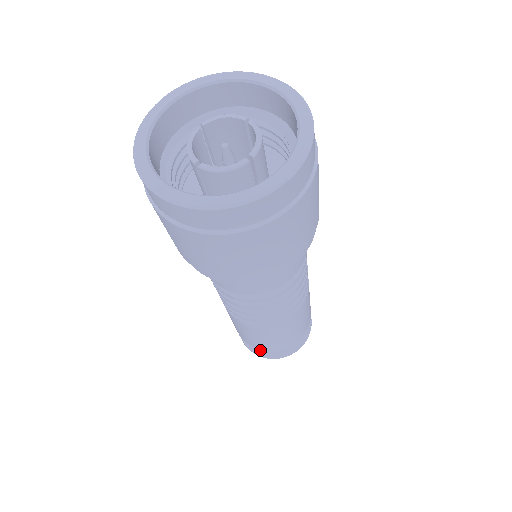
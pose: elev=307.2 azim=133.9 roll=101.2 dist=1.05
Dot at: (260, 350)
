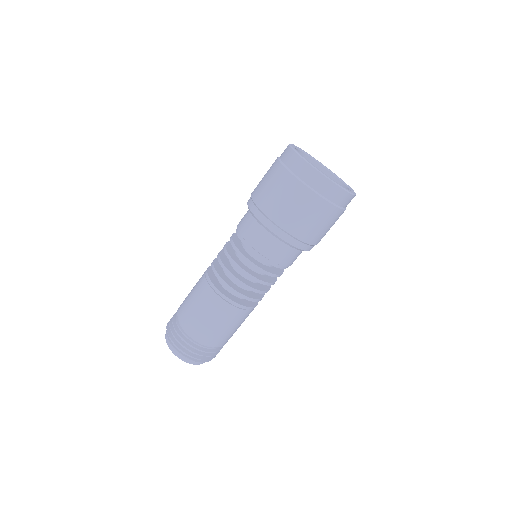
Dot at: (180, 333)
